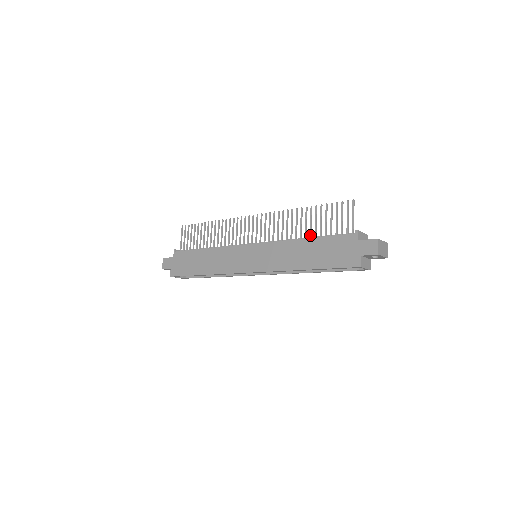
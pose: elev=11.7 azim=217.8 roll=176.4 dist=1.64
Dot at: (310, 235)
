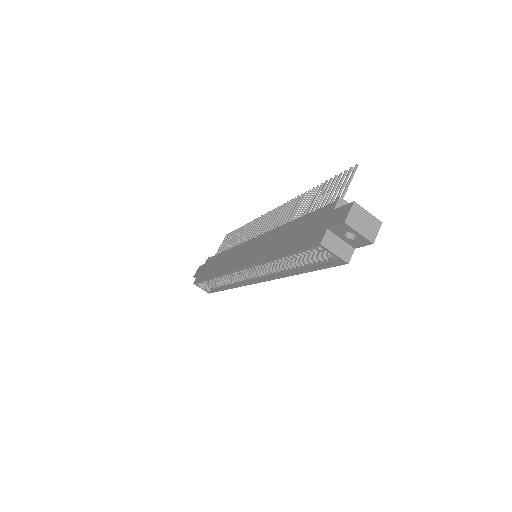
Dot at: occluded
